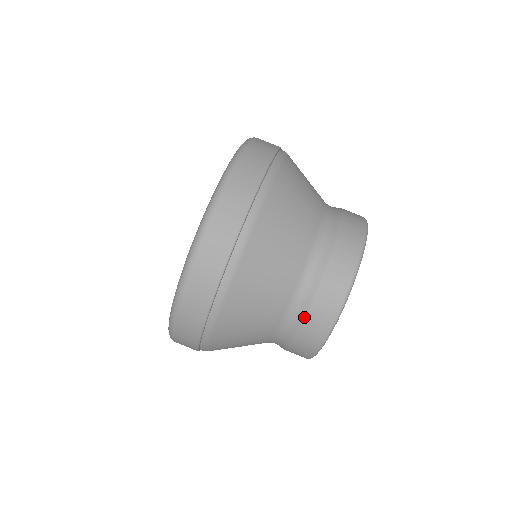
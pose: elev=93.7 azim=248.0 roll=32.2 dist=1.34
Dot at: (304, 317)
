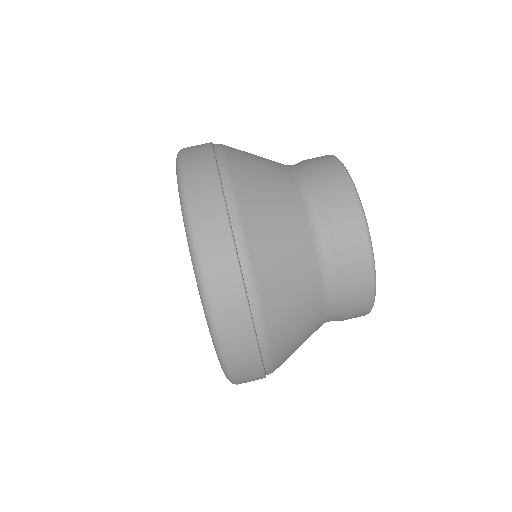
Dot at: (343, 314)
